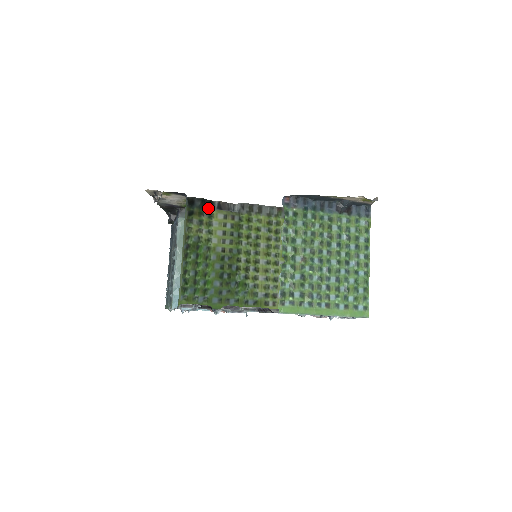
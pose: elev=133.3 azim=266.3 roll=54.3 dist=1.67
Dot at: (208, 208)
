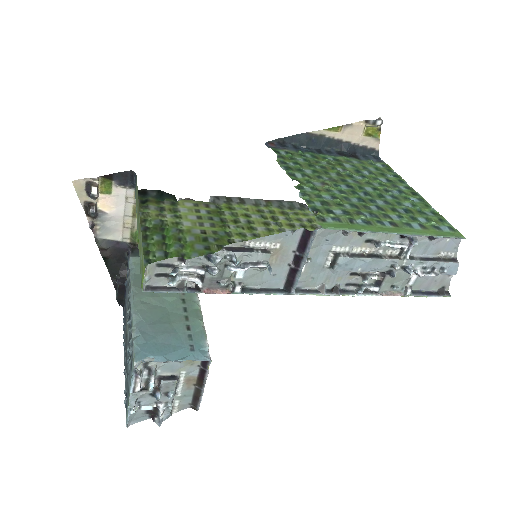
Dot at: (168, 198)
